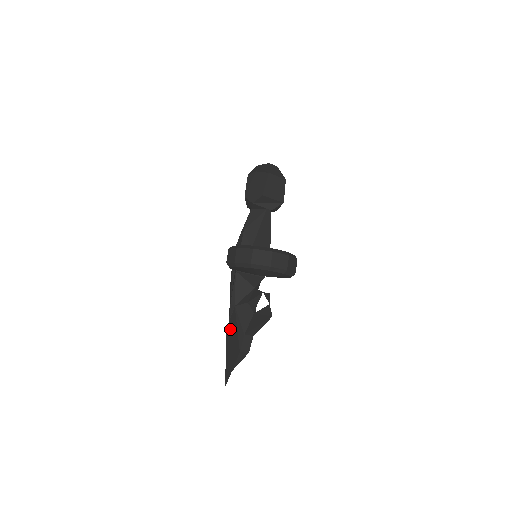
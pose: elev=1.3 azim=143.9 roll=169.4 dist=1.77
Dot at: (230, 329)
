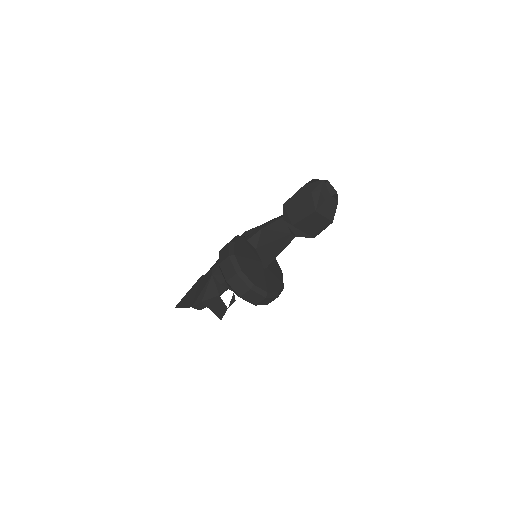
Dot at: (201, 281)
